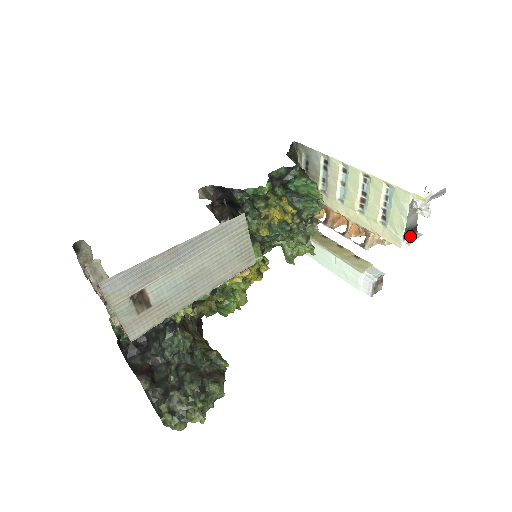
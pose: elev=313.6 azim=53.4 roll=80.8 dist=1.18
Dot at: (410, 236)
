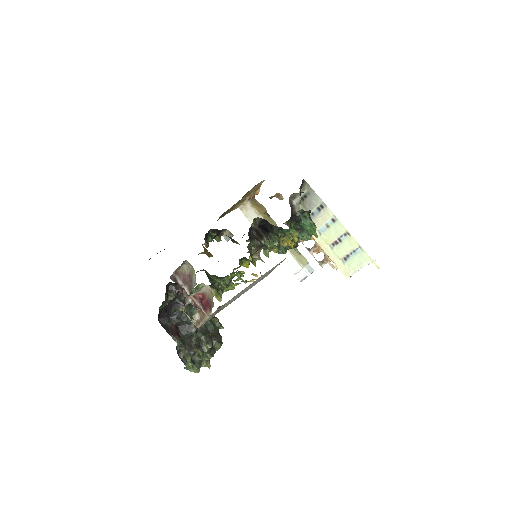
Dot at: occluded
